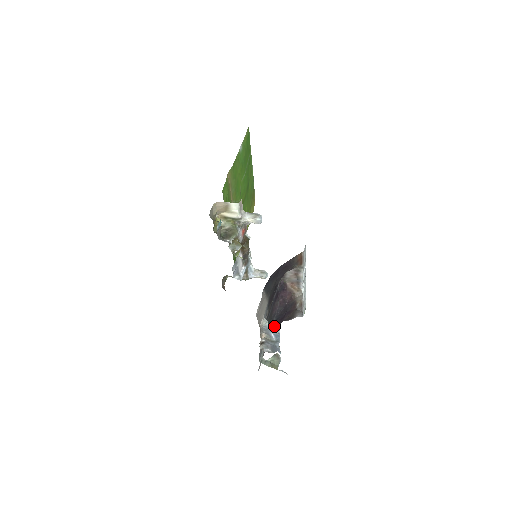
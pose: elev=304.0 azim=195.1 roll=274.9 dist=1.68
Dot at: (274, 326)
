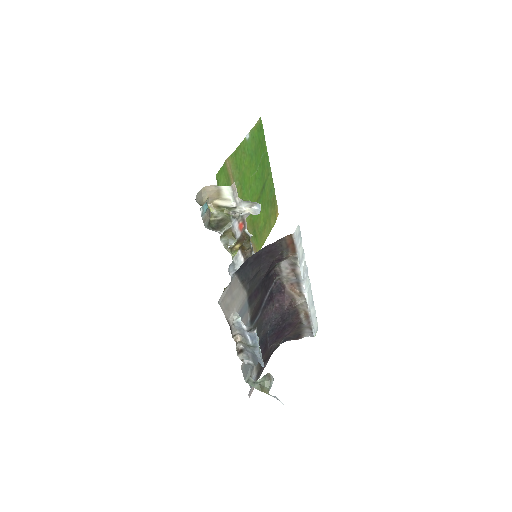
Dot at: (270, 340)
